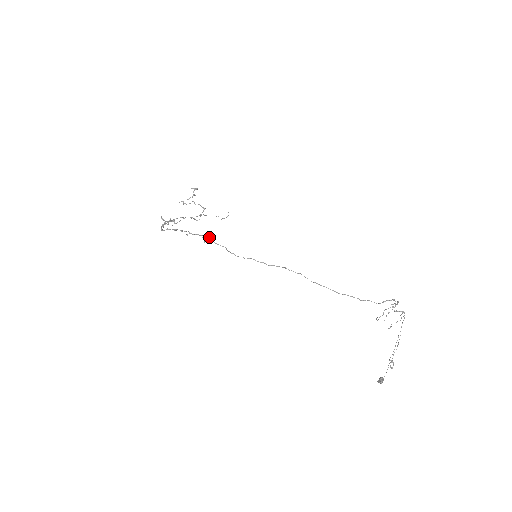
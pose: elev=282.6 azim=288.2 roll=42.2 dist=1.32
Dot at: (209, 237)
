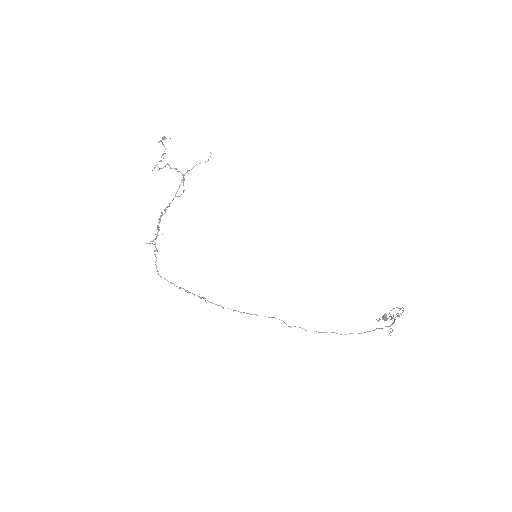
Dot at: (208, 301)
